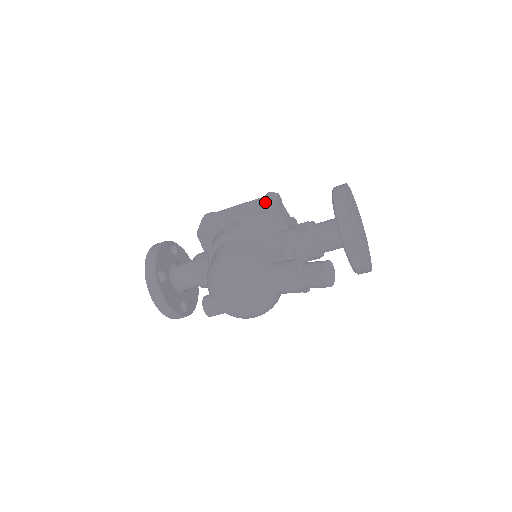
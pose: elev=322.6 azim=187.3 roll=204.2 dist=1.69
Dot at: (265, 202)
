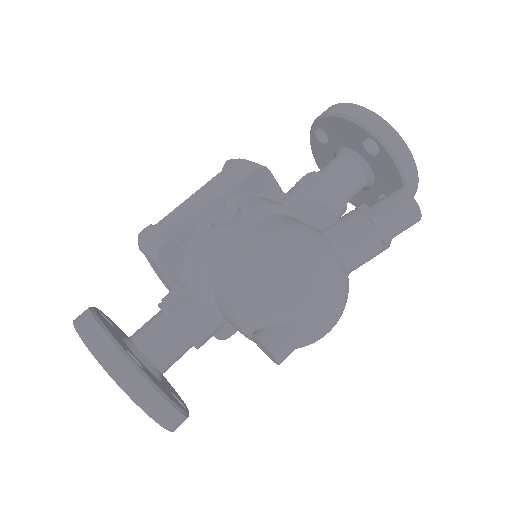
Dot at: (244, 166)
